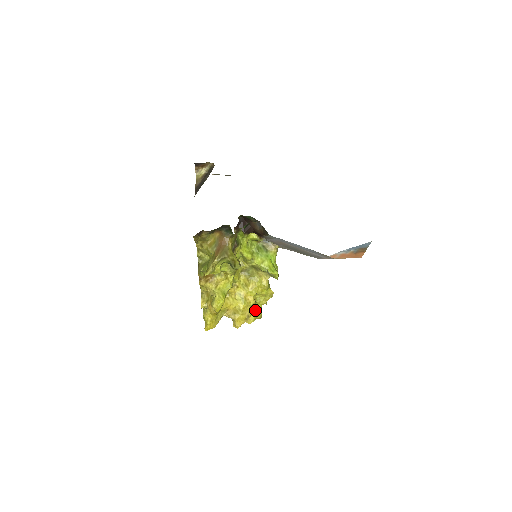
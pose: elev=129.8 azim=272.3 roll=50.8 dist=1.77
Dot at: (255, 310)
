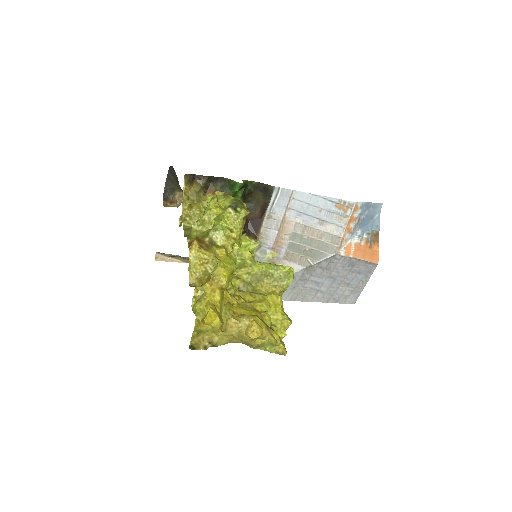
Dot at: occluded
